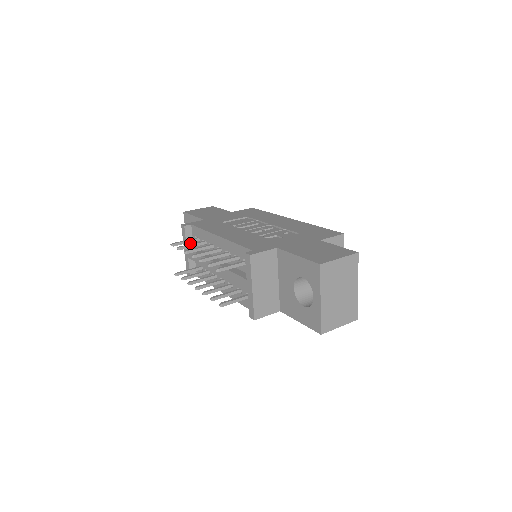
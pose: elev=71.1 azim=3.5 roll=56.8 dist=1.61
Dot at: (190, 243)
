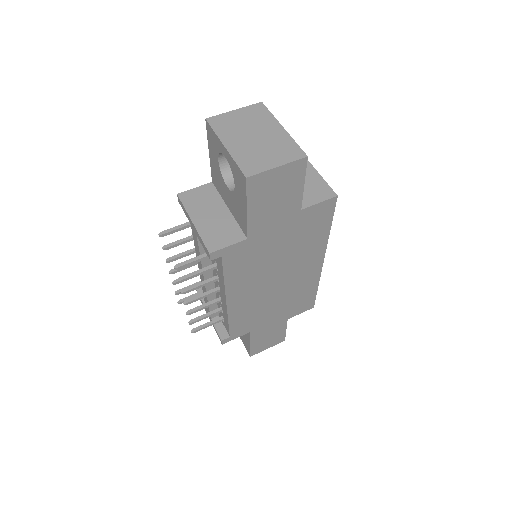
Dot at: occluded
